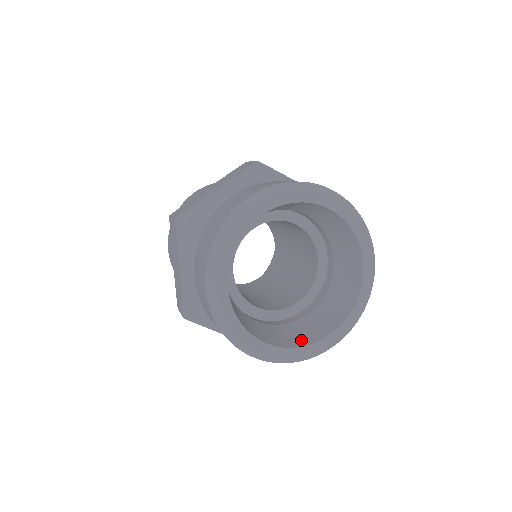
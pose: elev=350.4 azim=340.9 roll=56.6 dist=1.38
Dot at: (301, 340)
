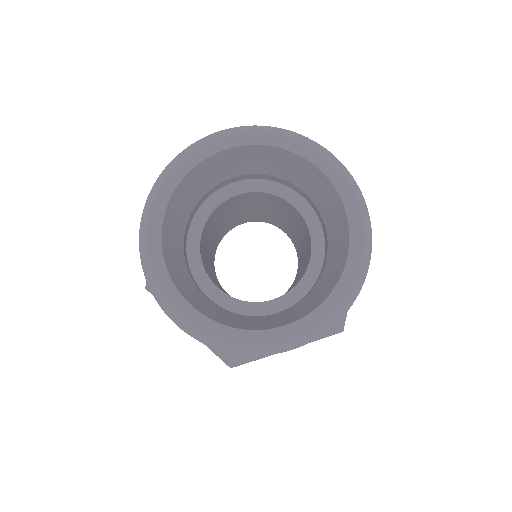
Dot at: (325, 293)
